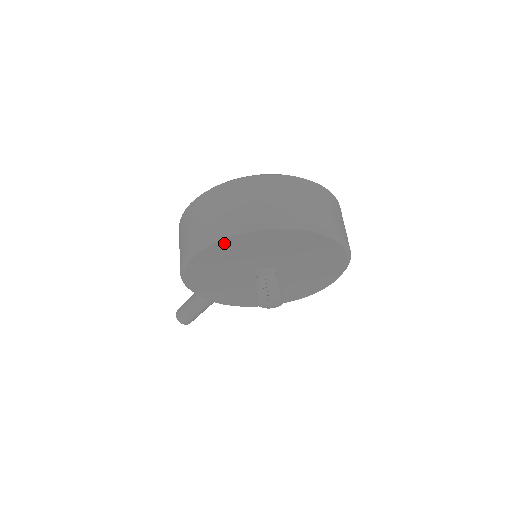
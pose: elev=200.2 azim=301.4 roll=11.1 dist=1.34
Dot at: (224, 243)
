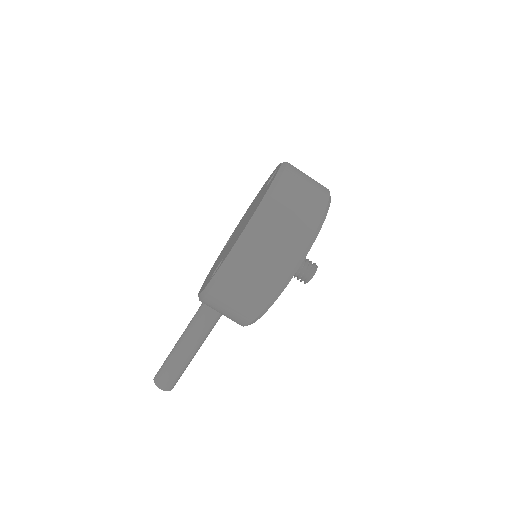
Dot at: occluded
